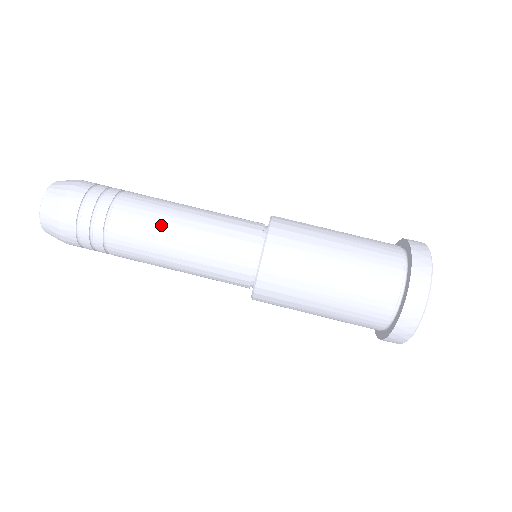
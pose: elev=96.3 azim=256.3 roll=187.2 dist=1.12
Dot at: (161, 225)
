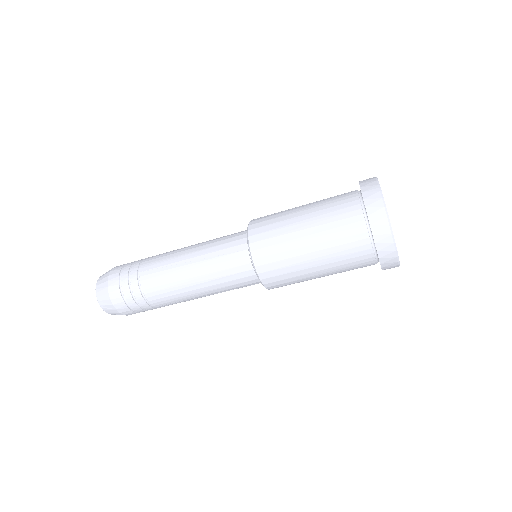
Dot at: (185, 295)
